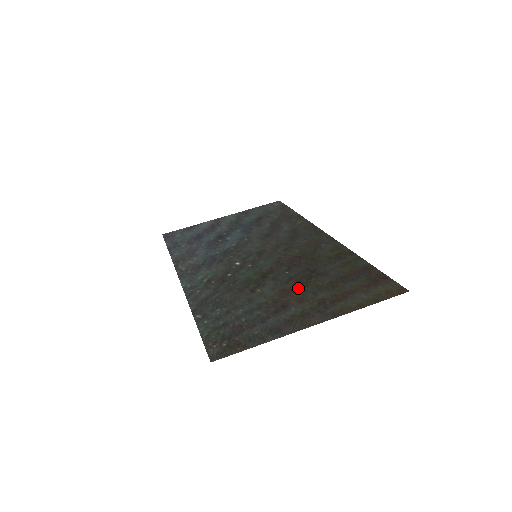
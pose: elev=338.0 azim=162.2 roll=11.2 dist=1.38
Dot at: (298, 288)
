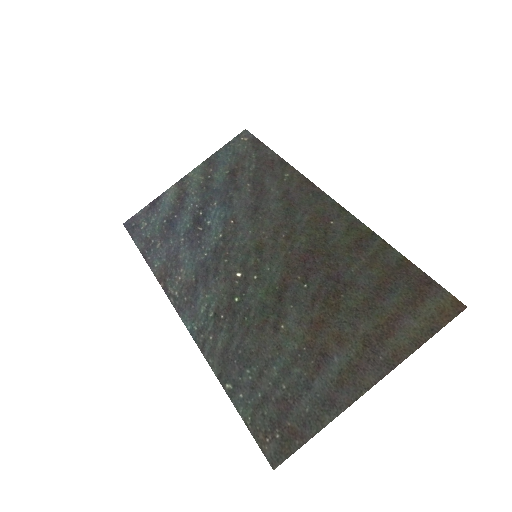
Dot at: (329, 317)
